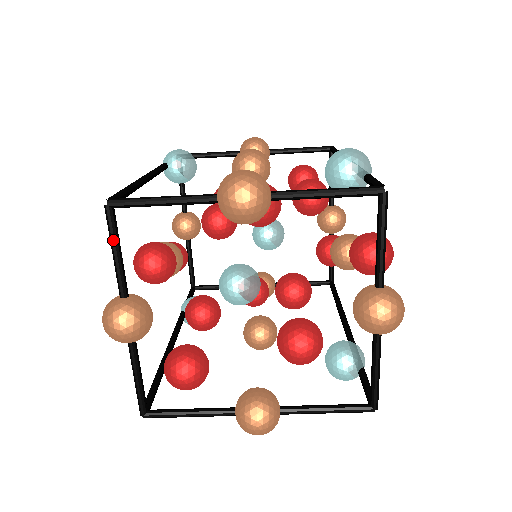
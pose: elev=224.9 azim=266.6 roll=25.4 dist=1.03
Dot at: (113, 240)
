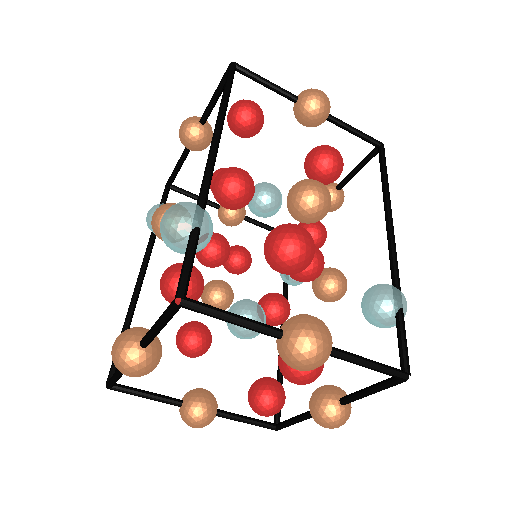
Dot at: (135, 395)
